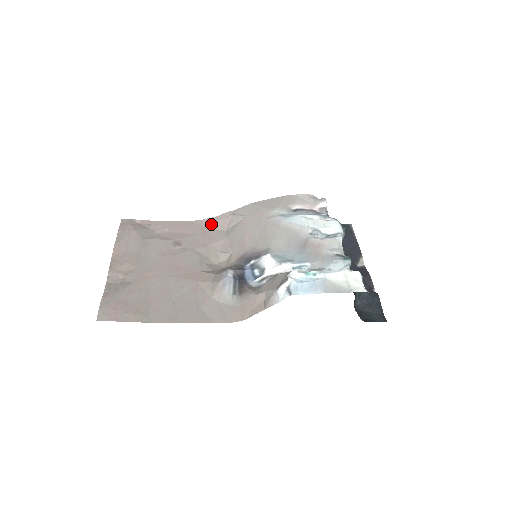
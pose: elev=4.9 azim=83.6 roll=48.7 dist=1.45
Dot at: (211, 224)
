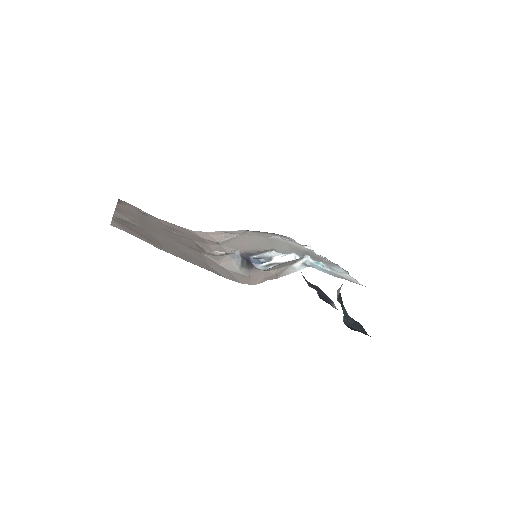
Dot at: (203, 235)
